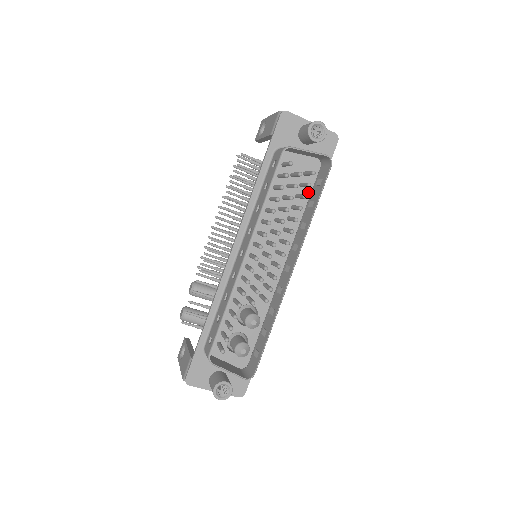
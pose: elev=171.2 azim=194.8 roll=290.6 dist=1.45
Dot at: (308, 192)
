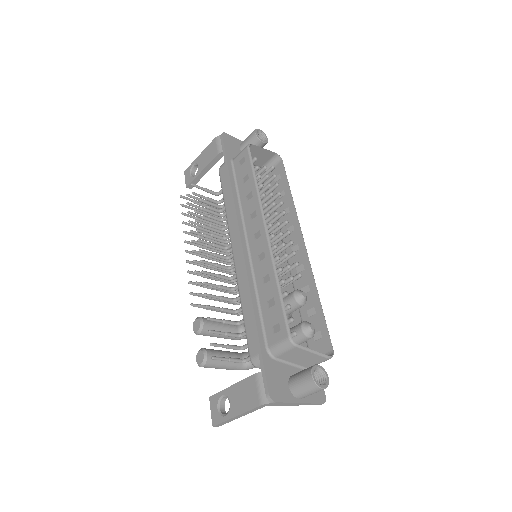
Dot at: occluded
